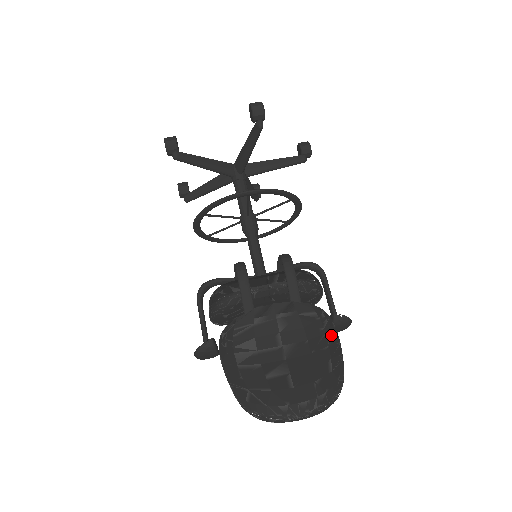
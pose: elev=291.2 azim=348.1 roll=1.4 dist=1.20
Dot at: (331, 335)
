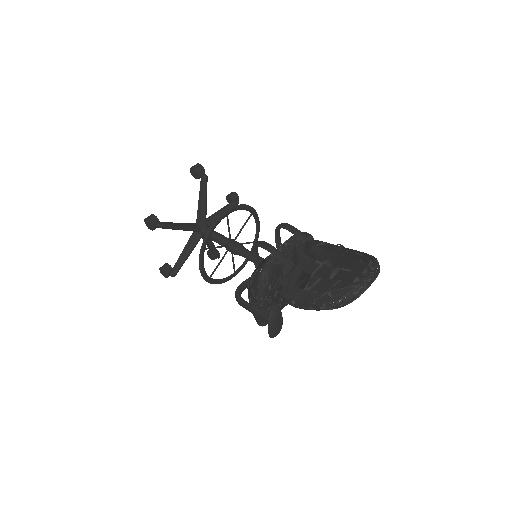
Dot at: (343, 247)
